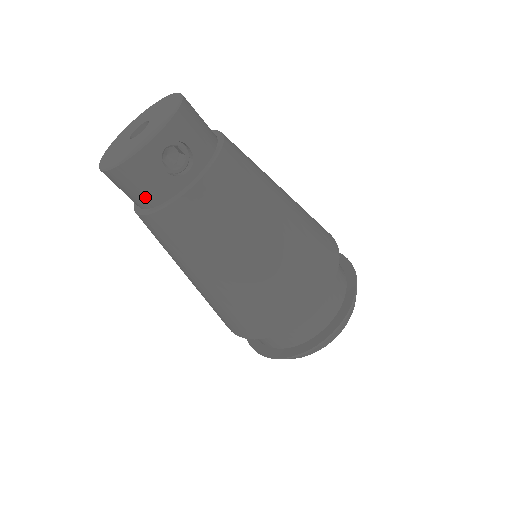
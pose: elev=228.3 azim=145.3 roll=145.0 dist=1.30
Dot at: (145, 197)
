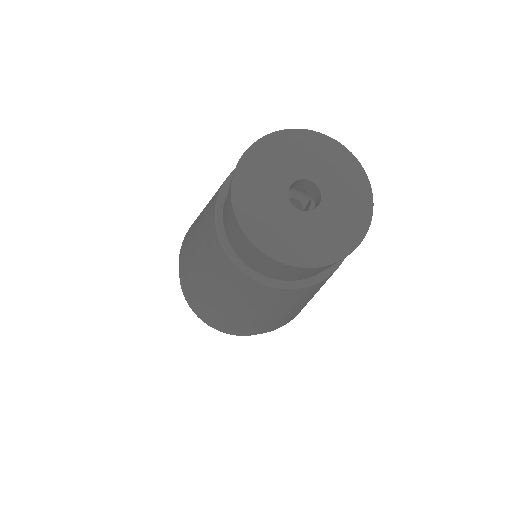
Dot at: (307, 276)
